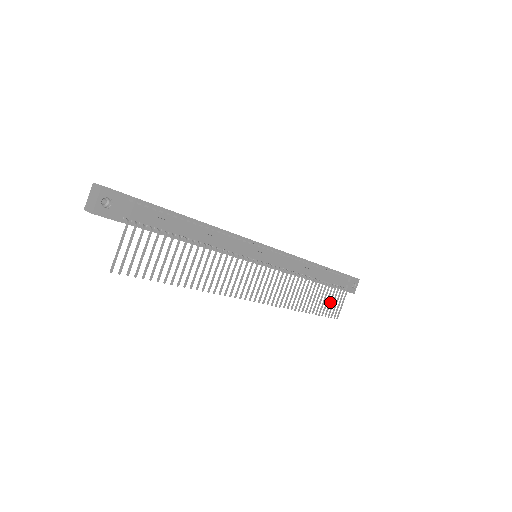
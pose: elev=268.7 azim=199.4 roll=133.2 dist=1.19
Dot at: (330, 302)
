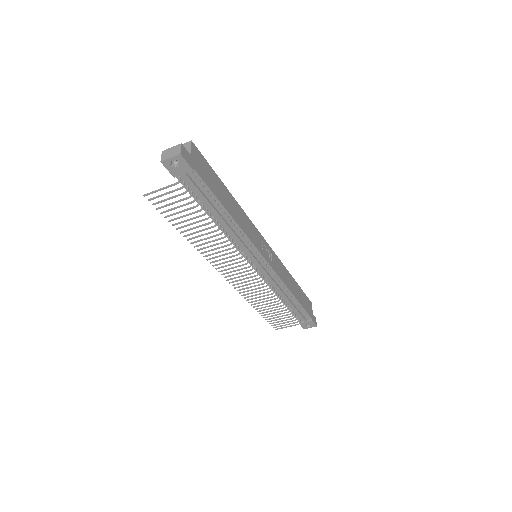
Dot at: (279, 319)
